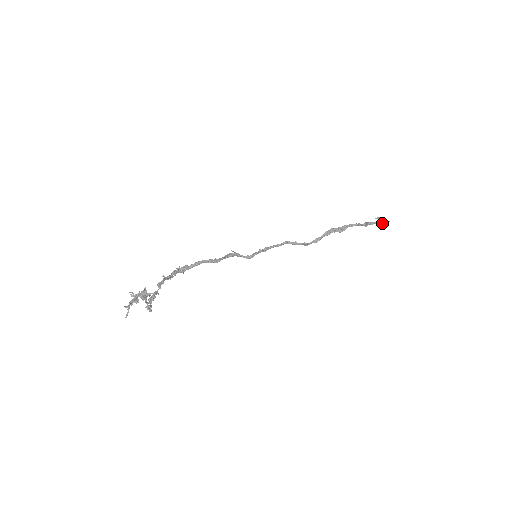
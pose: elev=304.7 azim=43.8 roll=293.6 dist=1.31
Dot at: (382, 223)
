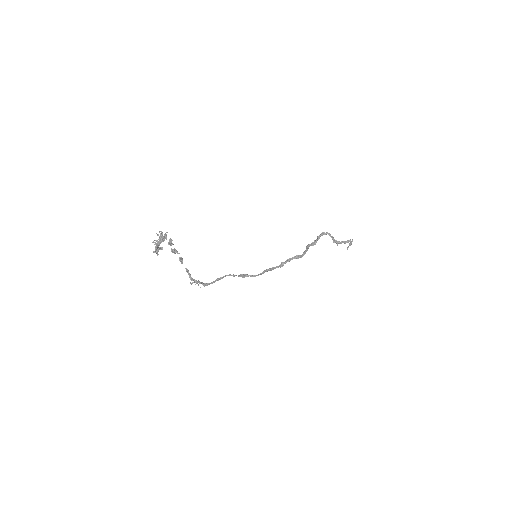
Dot at: (348, 241)
